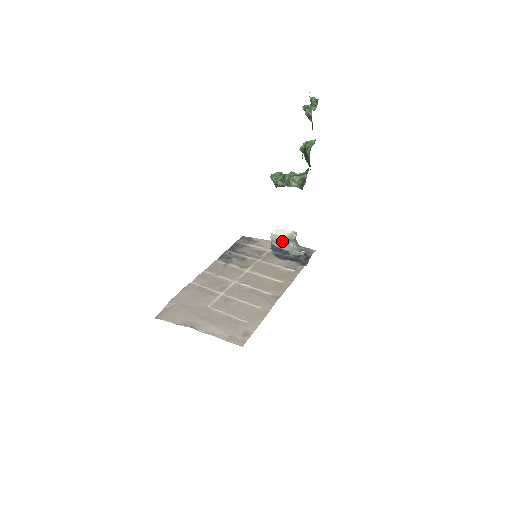
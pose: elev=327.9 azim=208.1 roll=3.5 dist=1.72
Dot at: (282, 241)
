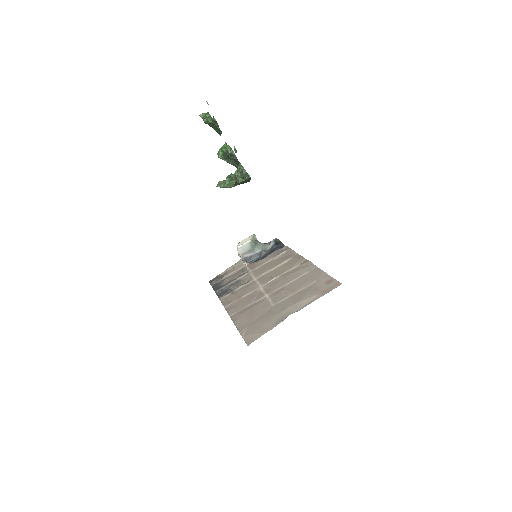
Dot at: (251, 247)
